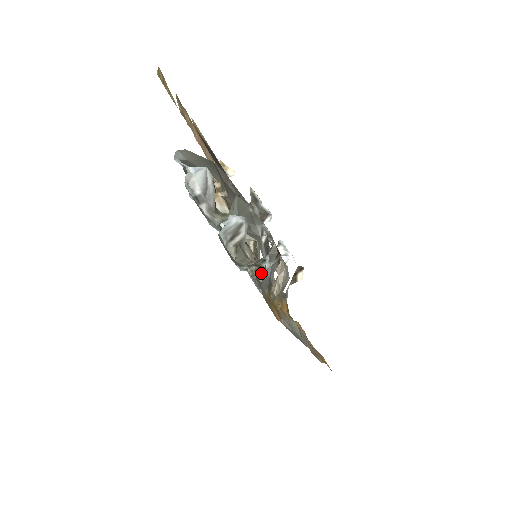
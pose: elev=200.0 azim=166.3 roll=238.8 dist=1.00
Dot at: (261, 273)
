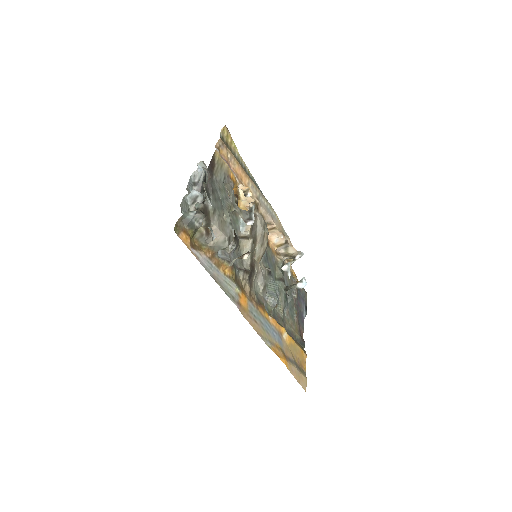
Dot at: (252, 266)
